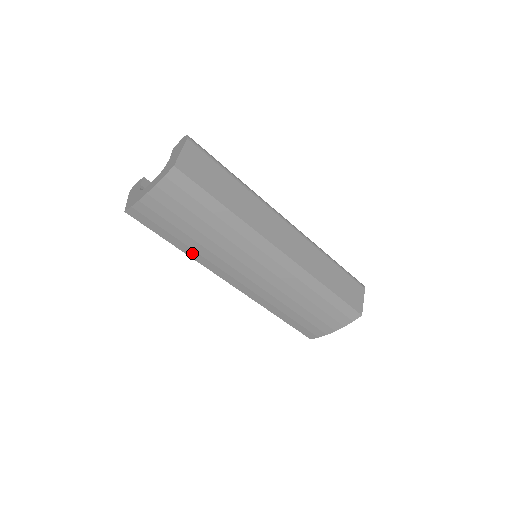
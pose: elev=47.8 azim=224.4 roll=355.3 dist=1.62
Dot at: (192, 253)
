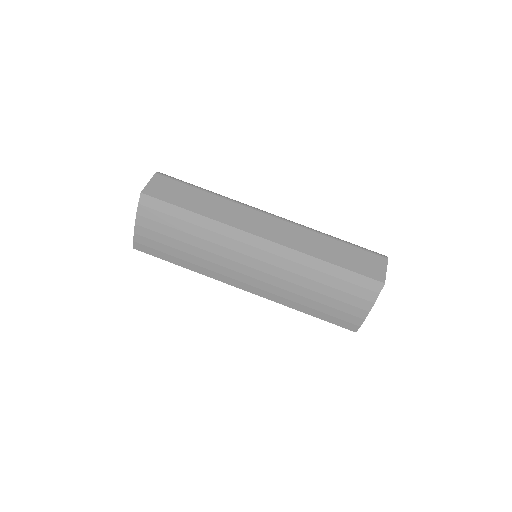
Dot at: (196, 268)
